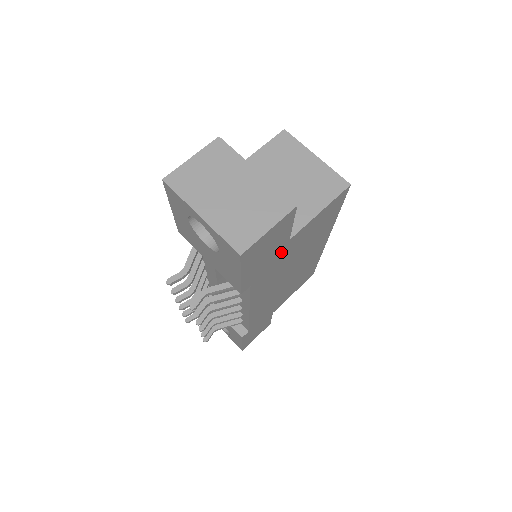
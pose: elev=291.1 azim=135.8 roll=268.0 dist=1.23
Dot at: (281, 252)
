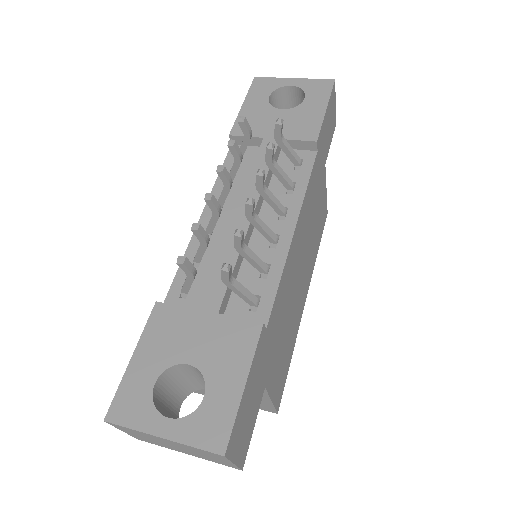
Dot at: (322, 168)
